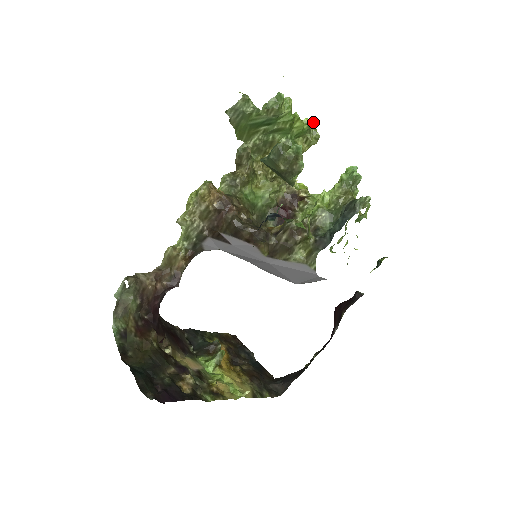
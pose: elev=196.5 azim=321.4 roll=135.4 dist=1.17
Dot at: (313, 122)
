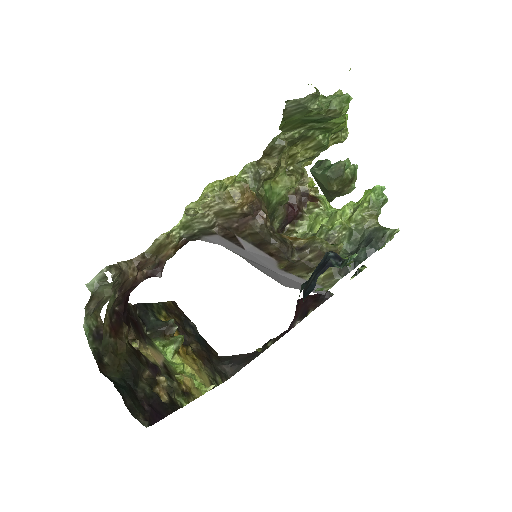
Dot at: occluded
